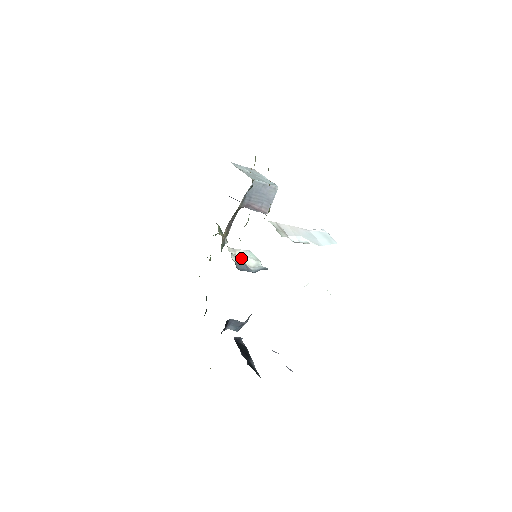
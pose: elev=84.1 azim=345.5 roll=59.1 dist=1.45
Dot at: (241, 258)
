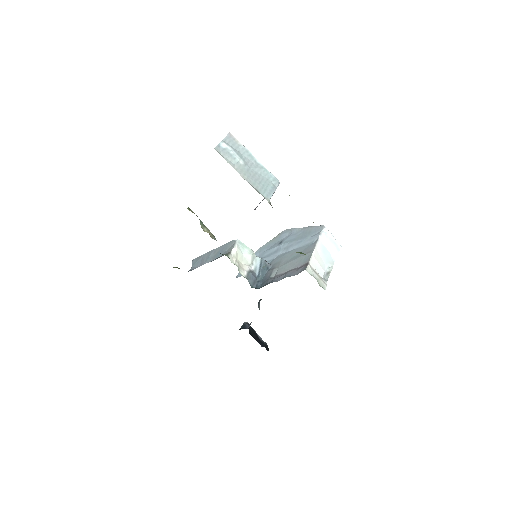
Dot at: (241, 261)
